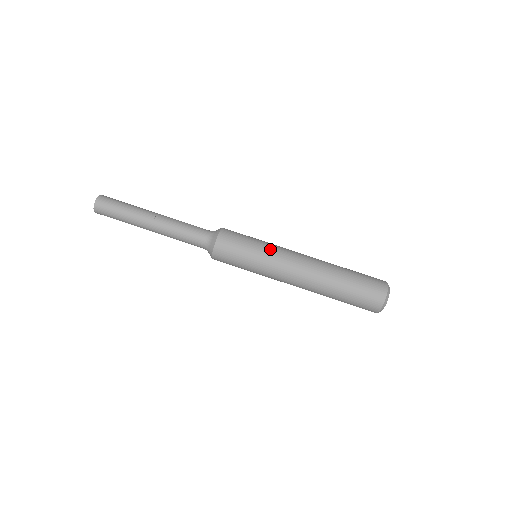
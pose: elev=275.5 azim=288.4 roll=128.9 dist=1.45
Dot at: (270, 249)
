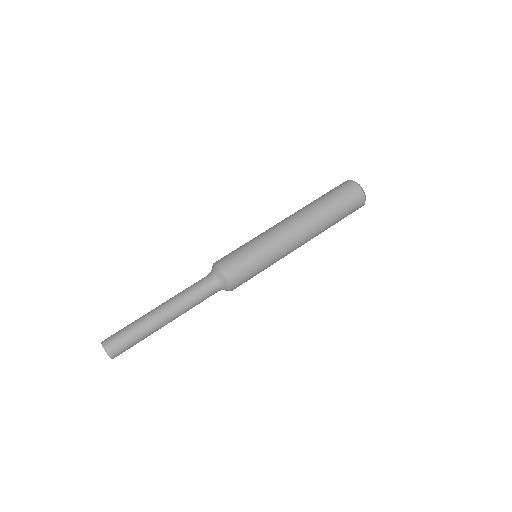
Dot at: (268, 247)
